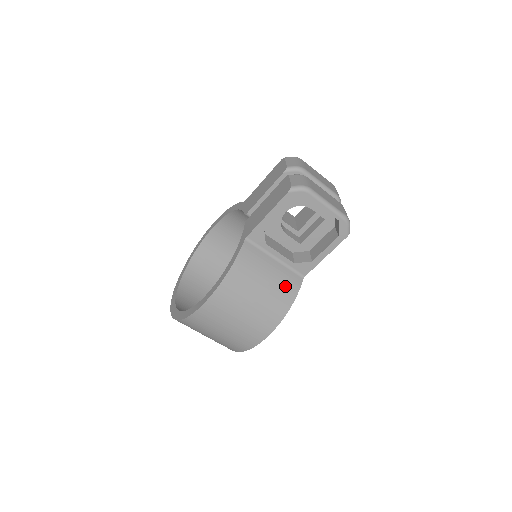
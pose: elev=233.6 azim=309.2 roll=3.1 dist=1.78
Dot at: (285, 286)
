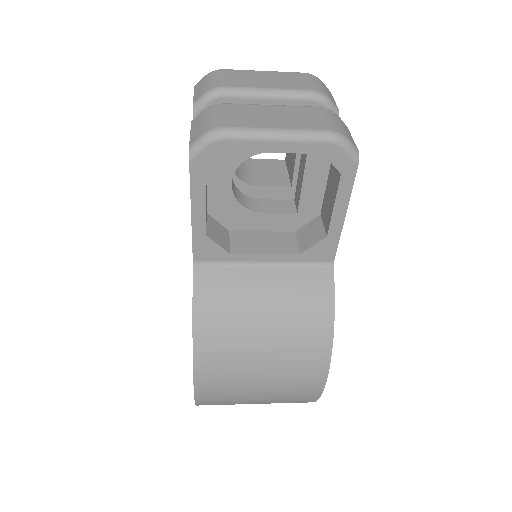
Dot at: (304, 300)
